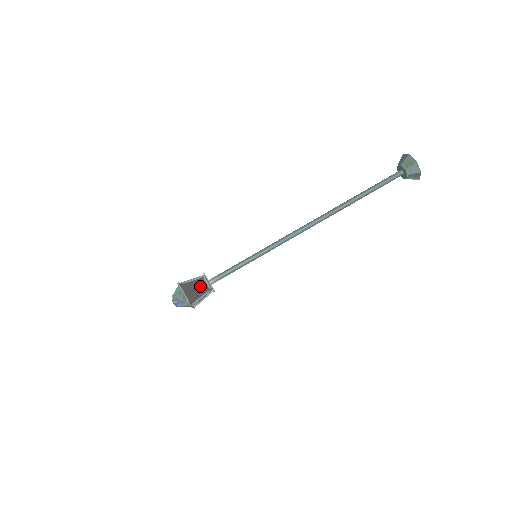
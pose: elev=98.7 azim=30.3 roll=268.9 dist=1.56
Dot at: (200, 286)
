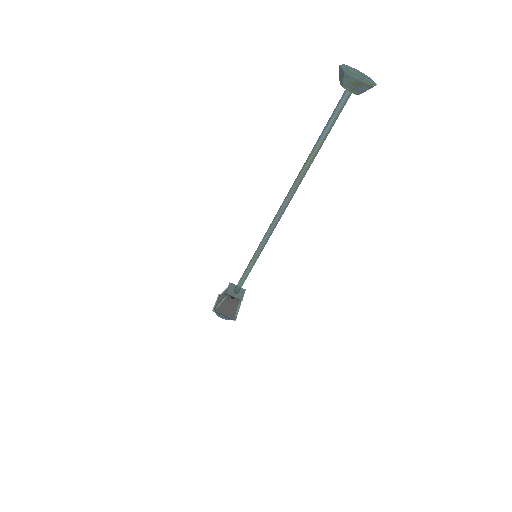
Dot at: (230, 303)
